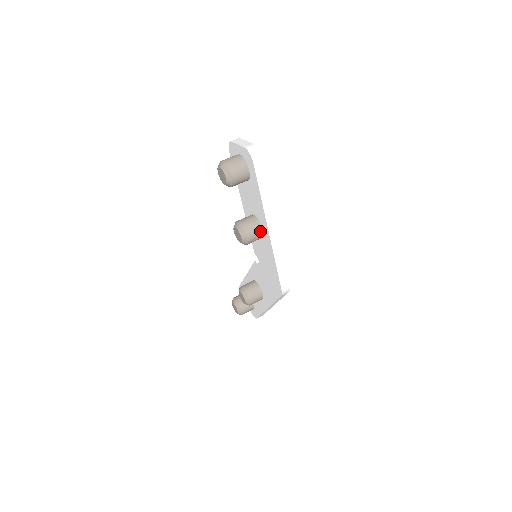
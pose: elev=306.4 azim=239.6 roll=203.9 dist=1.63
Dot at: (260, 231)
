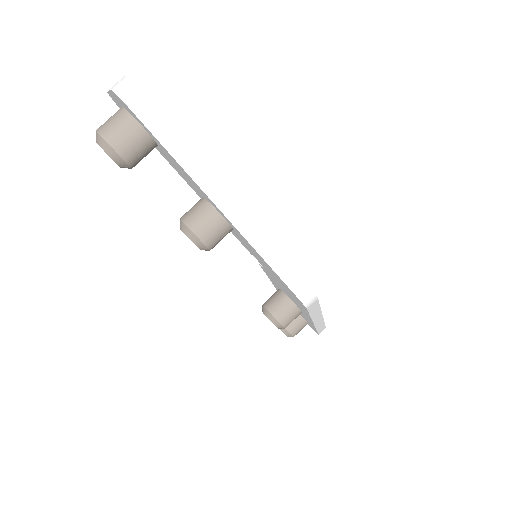
Dot at: (219, 220)
